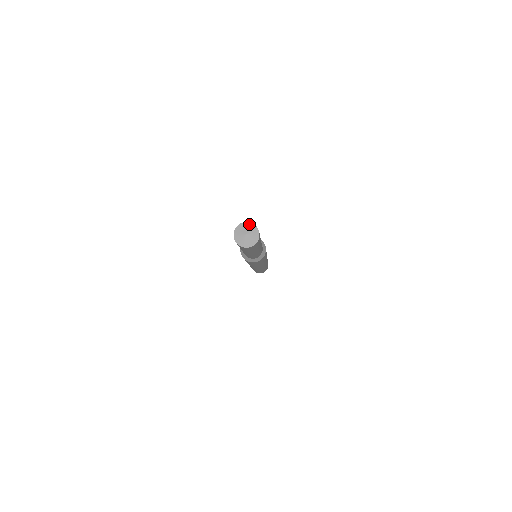
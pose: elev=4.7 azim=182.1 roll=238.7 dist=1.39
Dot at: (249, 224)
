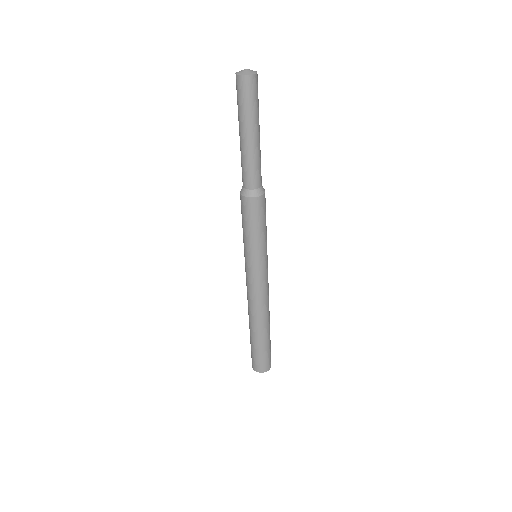
Dot at: (255, 71)
